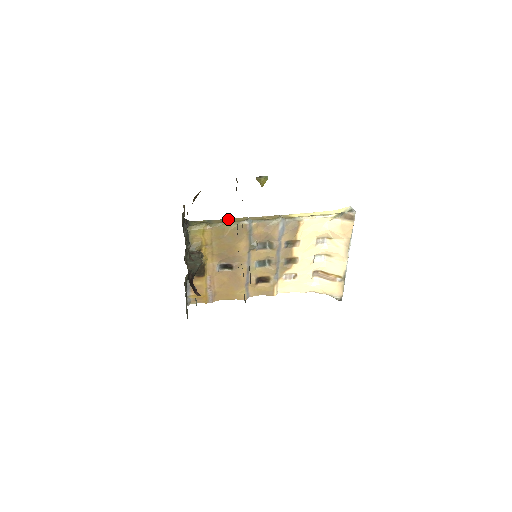
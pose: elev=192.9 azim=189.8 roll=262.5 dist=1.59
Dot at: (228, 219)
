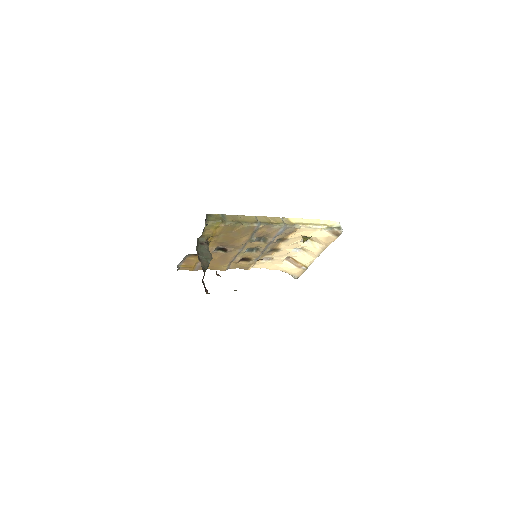
Dot at: (239, 215)
